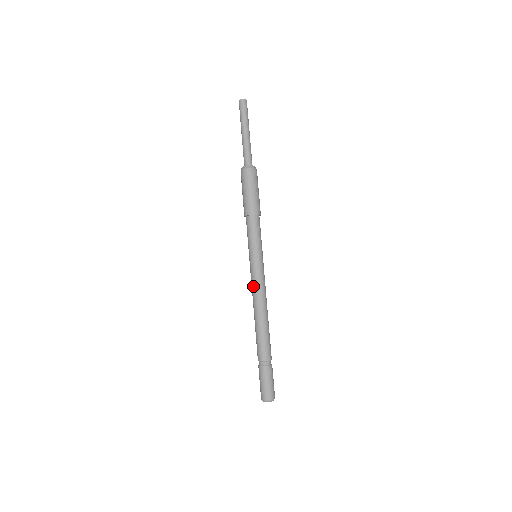
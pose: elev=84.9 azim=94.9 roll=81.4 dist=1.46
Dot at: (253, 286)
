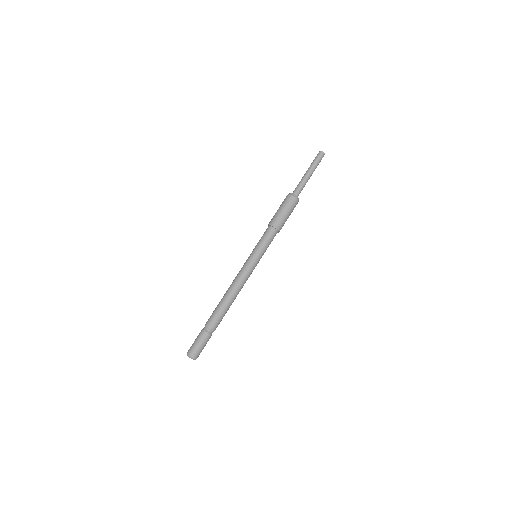
Dot at: (240, 274)
